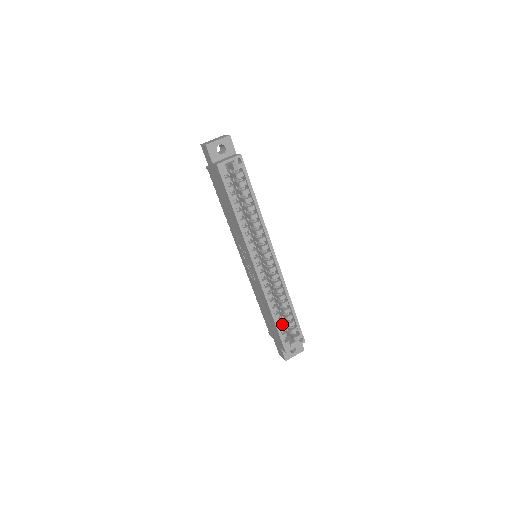
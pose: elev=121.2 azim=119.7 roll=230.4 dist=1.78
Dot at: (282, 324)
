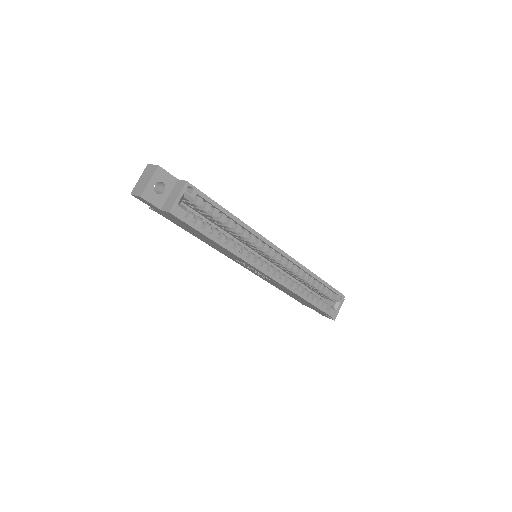
Dot at: occluded
